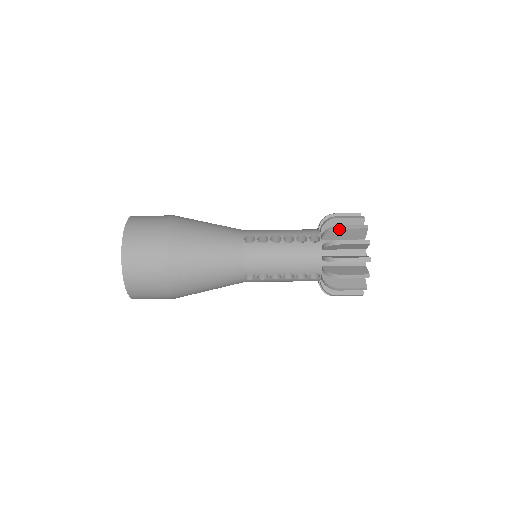
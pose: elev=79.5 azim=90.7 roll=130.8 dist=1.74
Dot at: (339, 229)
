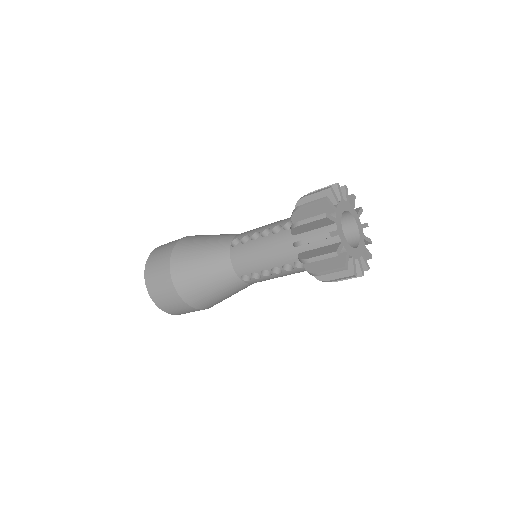
Dot at: (319, 275)
